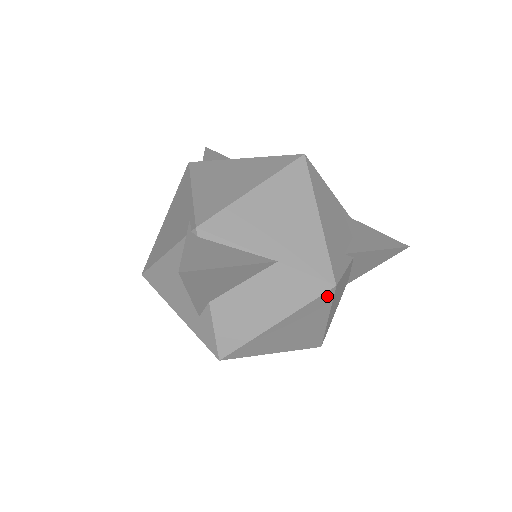
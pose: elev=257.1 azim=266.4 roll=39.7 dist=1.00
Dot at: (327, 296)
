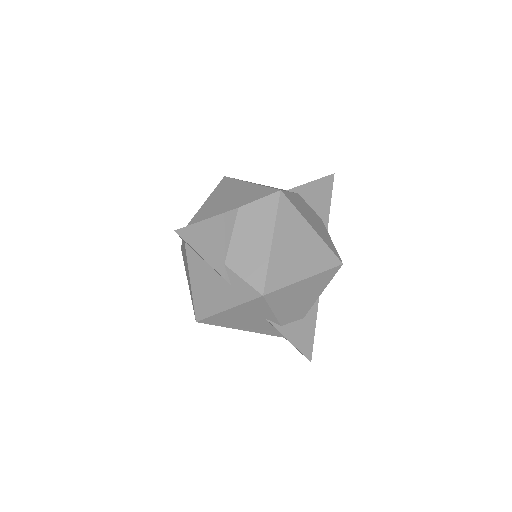
Dot at: (284, 202)
